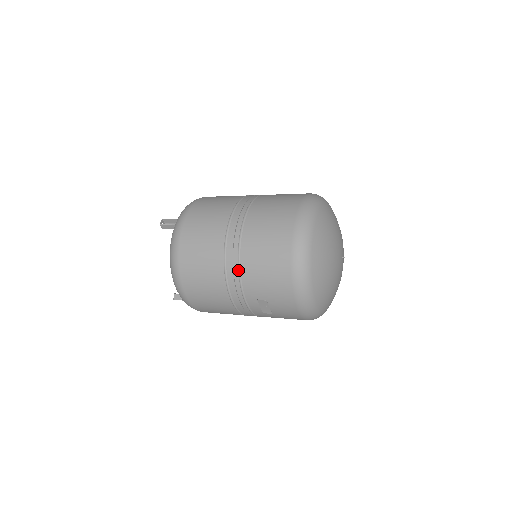
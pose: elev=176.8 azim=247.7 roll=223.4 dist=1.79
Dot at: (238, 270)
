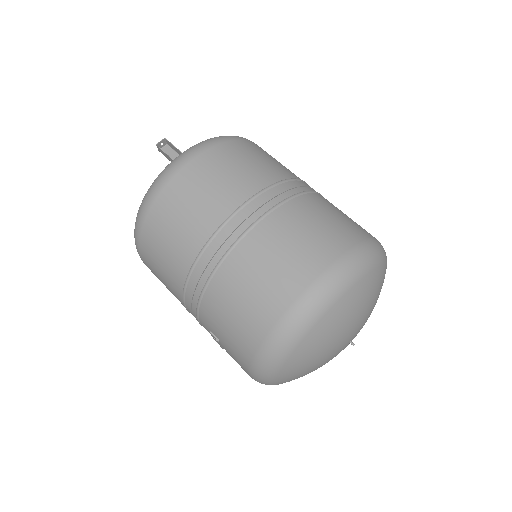
Dot at: (202, 289)
